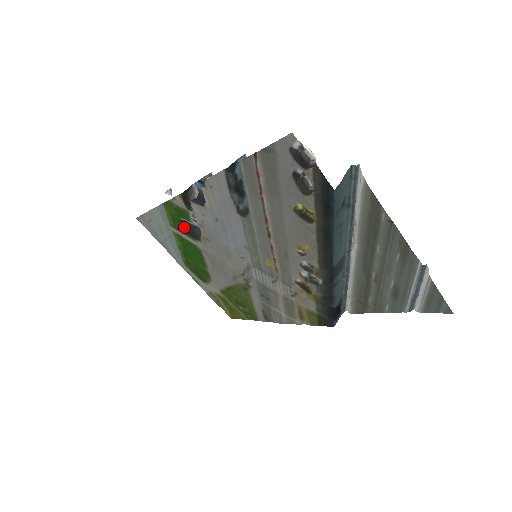
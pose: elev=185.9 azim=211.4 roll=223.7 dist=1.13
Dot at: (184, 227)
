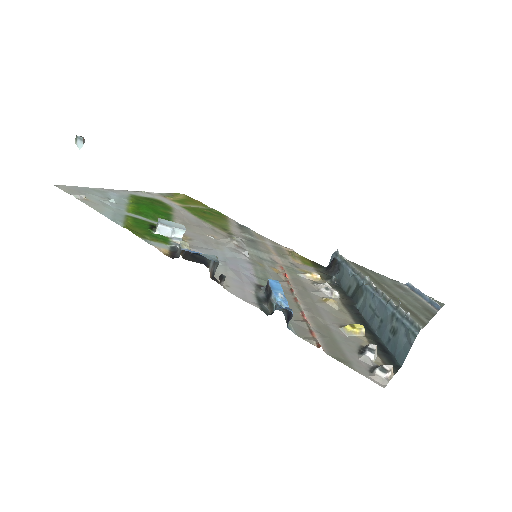
Dot at: (153, 227)
